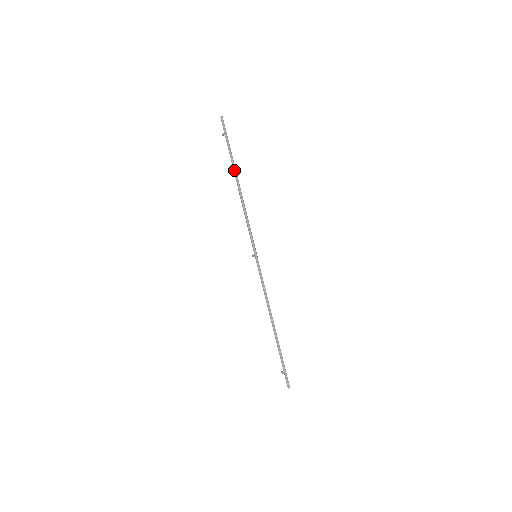
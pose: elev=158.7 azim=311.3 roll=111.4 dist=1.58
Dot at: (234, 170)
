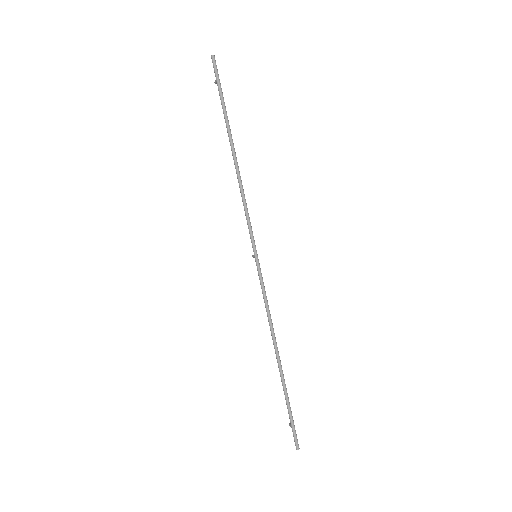
Dot at: (228, 132)
